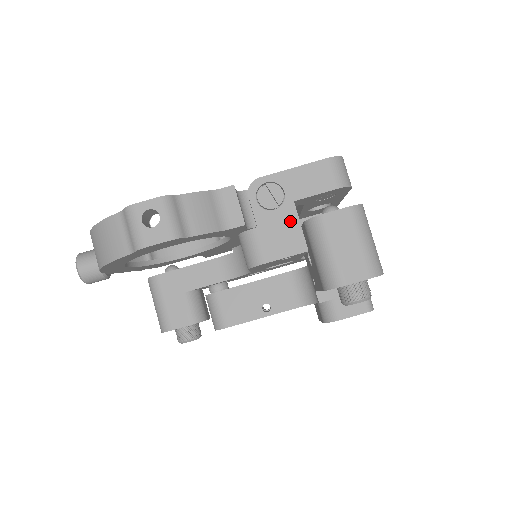
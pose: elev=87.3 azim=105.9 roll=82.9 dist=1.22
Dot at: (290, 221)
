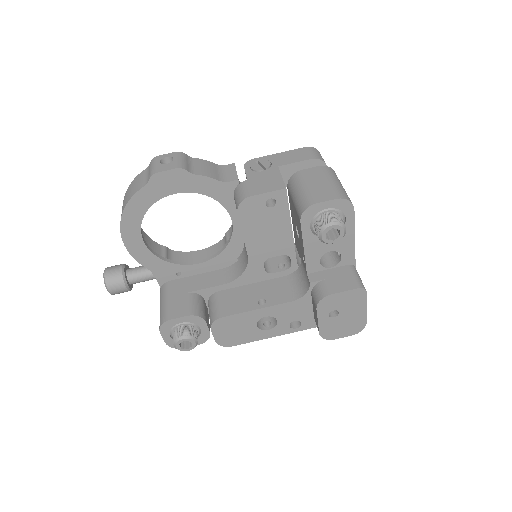
Dot at: (274, 175)
